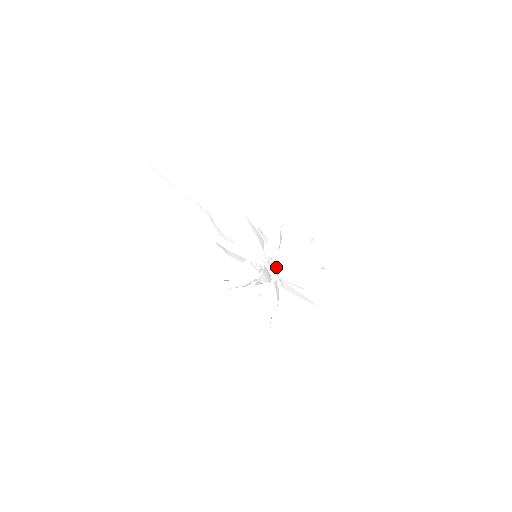
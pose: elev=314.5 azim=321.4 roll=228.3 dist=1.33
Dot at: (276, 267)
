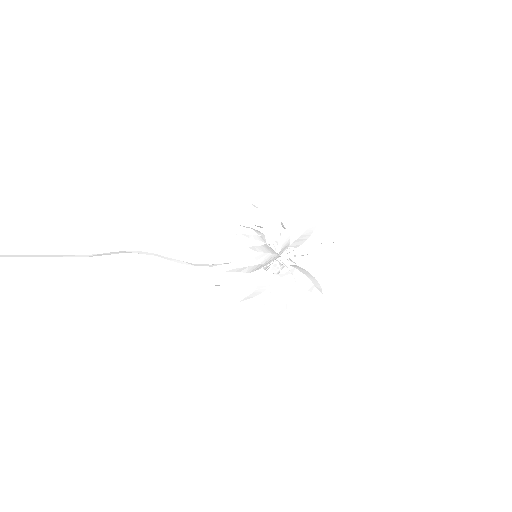
Dot at: occluded
